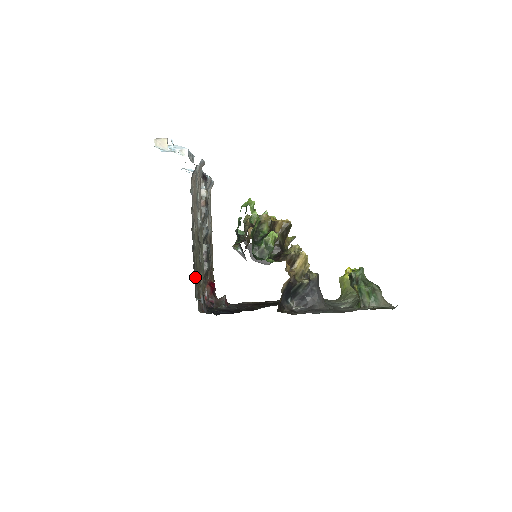
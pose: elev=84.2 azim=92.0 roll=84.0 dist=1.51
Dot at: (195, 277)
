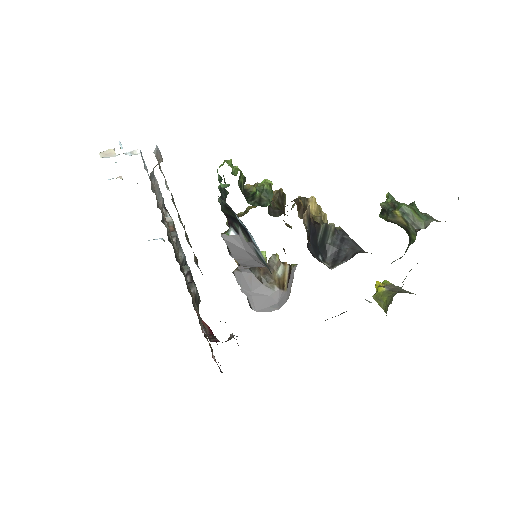
Dot at: occluded
